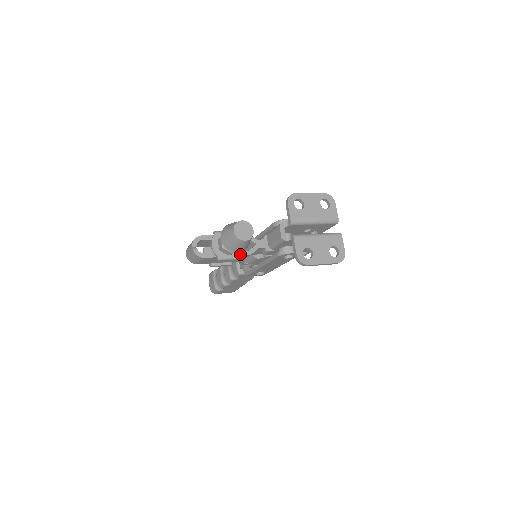
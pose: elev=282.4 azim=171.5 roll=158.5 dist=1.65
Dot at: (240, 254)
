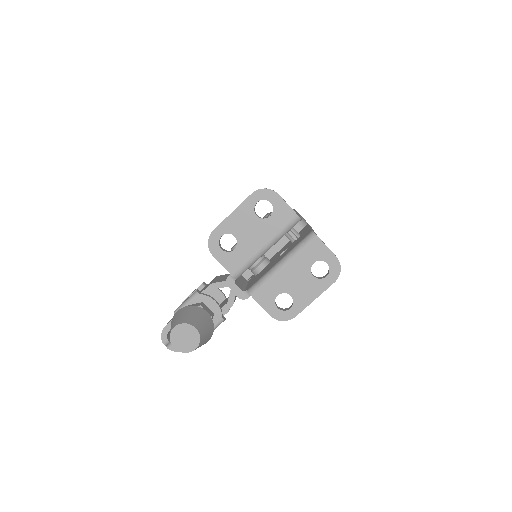
Dot at: (220, 317)
